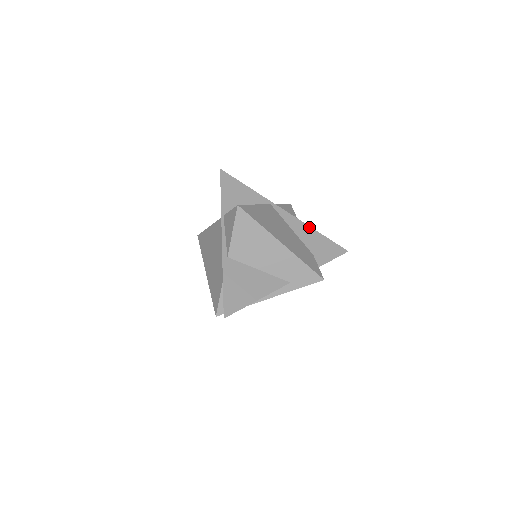
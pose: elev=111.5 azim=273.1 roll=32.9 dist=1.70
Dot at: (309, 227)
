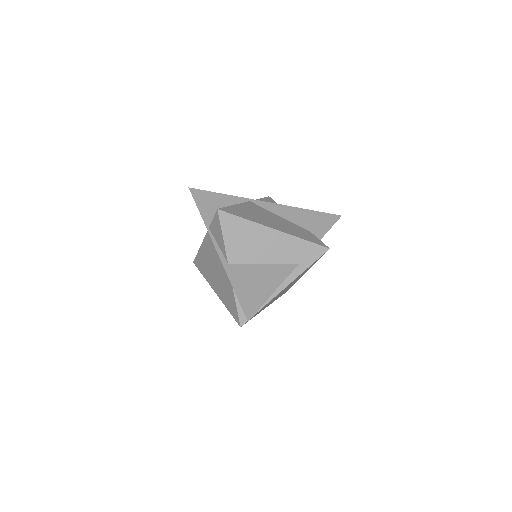
Dot at: (295, 208)
